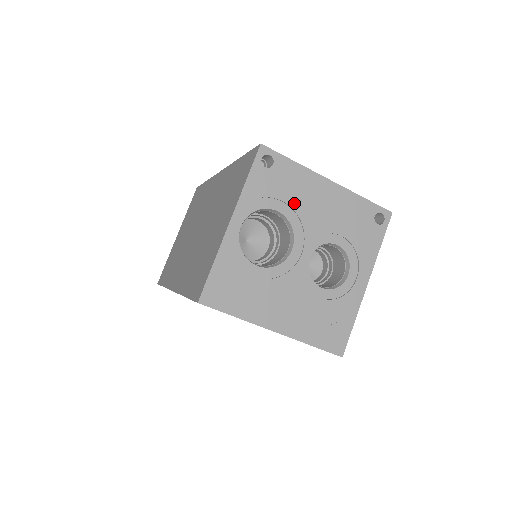
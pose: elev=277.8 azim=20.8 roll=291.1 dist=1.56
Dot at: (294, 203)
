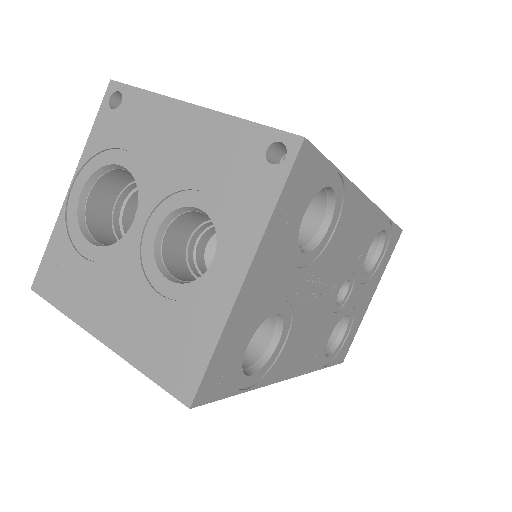
Dot at: (141, 150)
